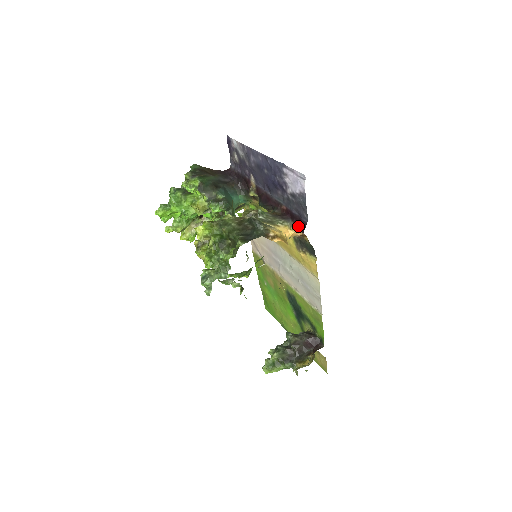
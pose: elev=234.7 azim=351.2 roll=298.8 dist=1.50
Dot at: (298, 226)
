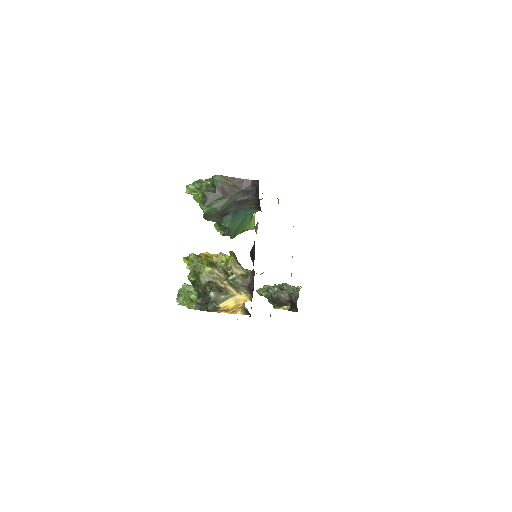
Dot at: (251, 307)
